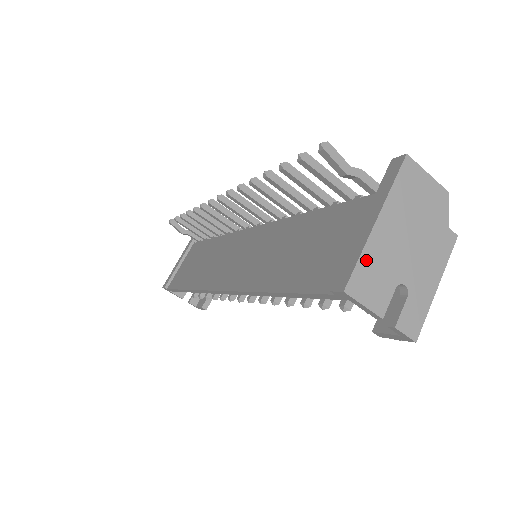
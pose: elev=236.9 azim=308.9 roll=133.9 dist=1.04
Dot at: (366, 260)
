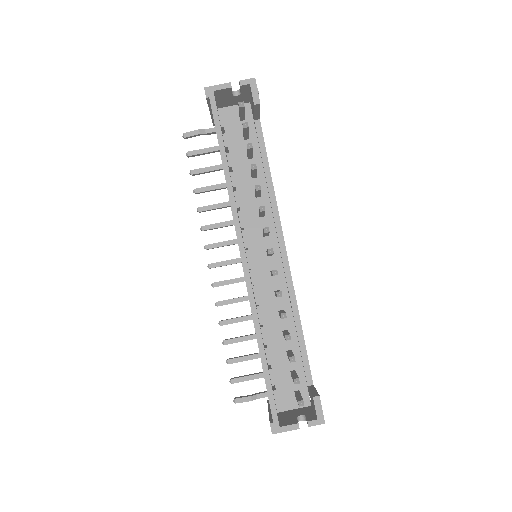
Dot at: occluded
